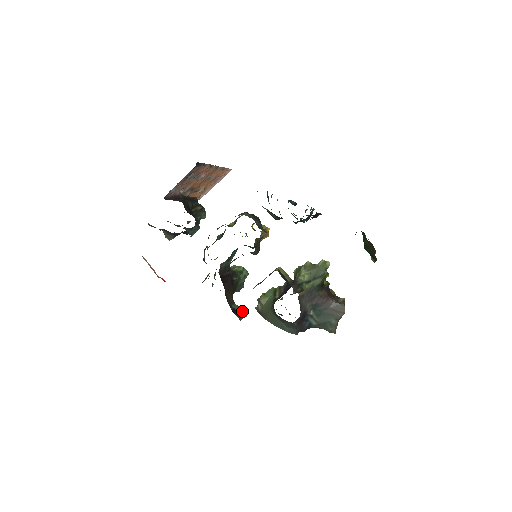
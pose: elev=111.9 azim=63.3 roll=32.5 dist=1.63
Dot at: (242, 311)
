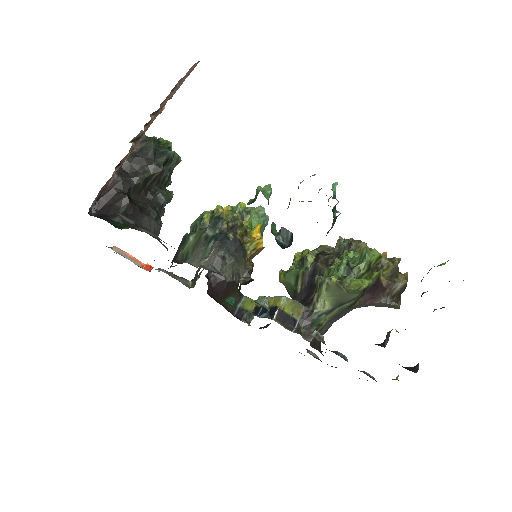
Dot at: (254, 302)
